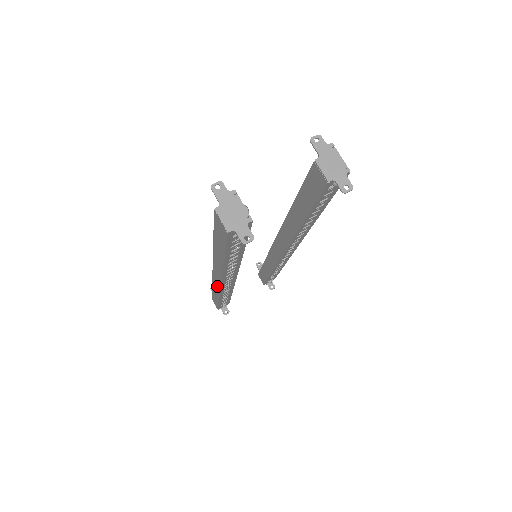
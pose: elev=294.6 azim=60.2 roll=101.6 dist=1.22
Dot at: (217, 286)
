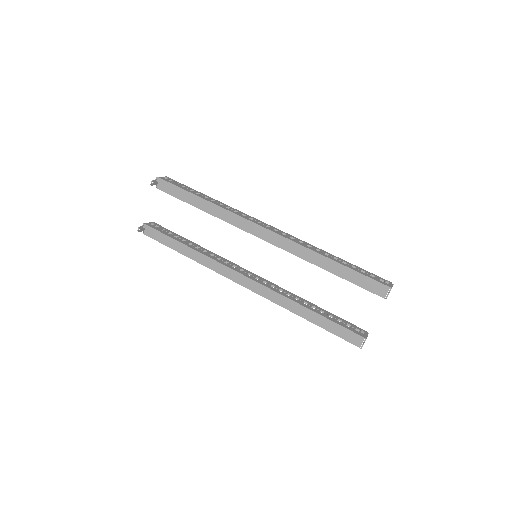
Dot at: occluded
